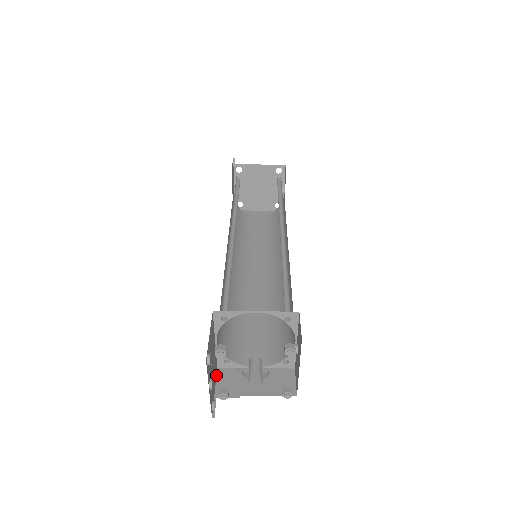
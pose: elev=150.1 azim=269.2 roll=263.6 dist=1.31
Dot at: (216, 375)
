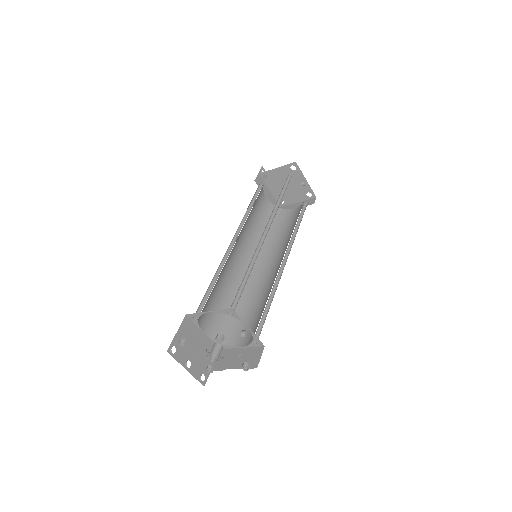
Dot at: occluded
